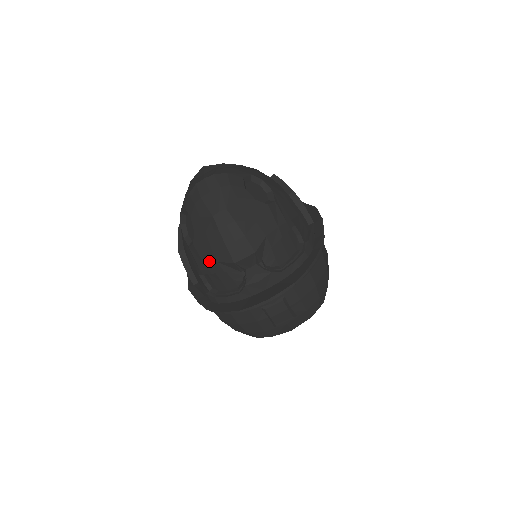
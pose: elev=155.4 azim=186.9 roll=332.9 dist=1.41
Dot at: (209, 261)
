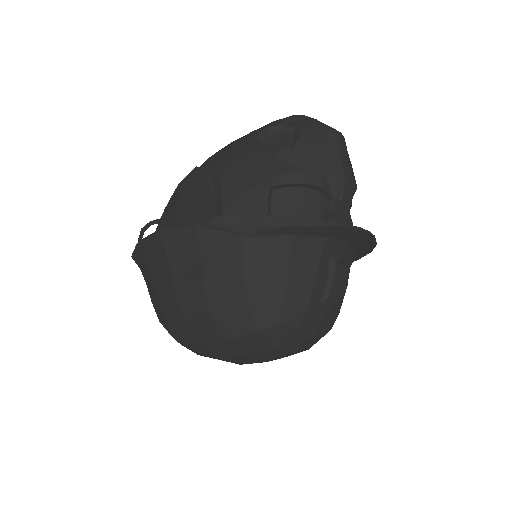
Dot at: (310, 167)
